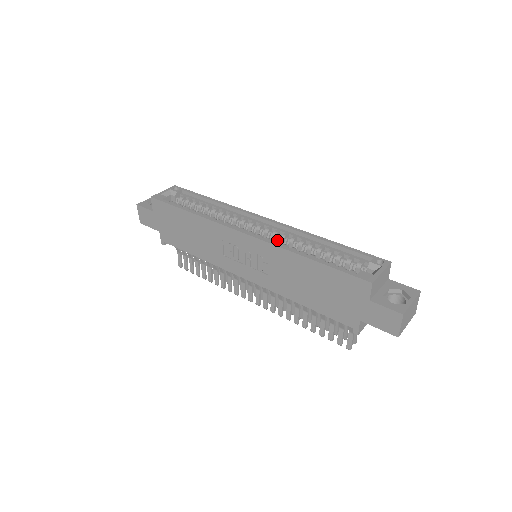
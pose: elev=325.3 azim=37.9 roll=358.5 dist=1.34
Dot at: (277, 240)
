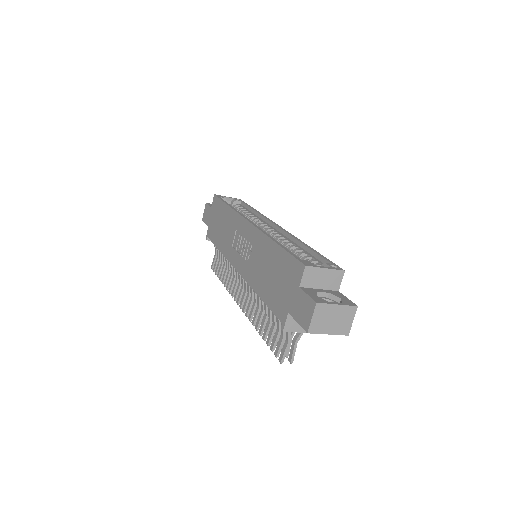
Dot at: occluded
